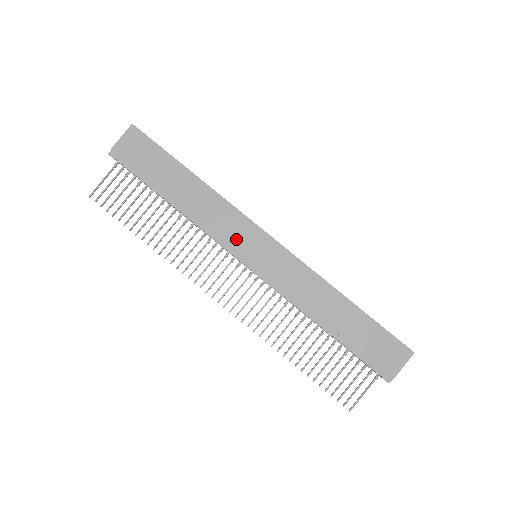
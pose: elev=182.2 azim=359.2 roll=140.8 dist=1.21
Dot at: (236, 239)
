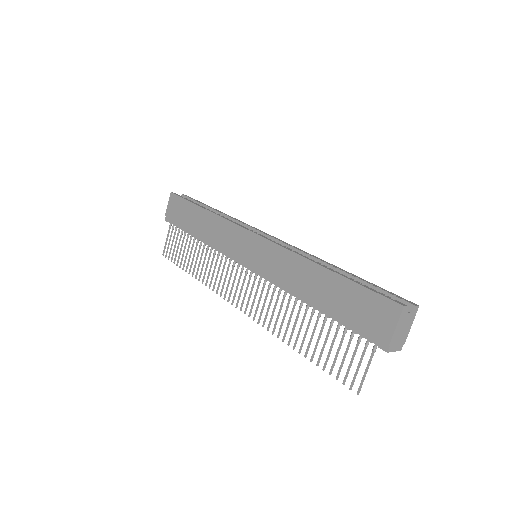
Dot at: (234, 247)
